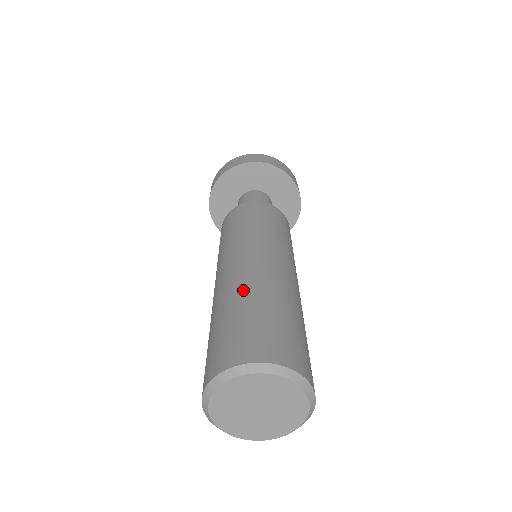
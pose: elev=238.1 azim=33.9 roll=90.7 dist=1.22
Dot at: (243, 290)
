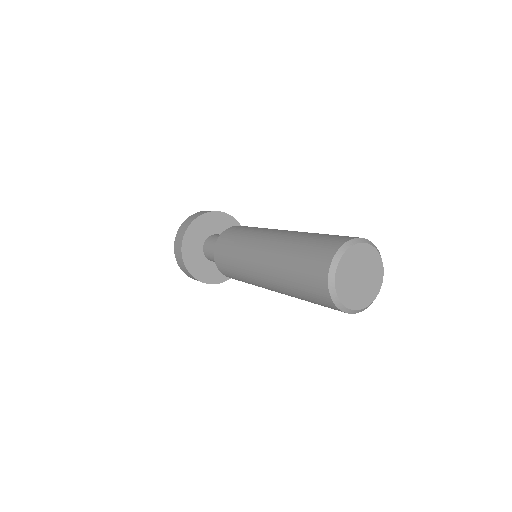
Dot at: (282, 255)
